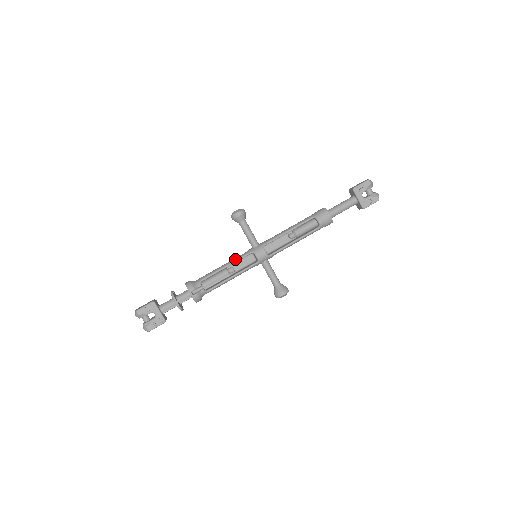
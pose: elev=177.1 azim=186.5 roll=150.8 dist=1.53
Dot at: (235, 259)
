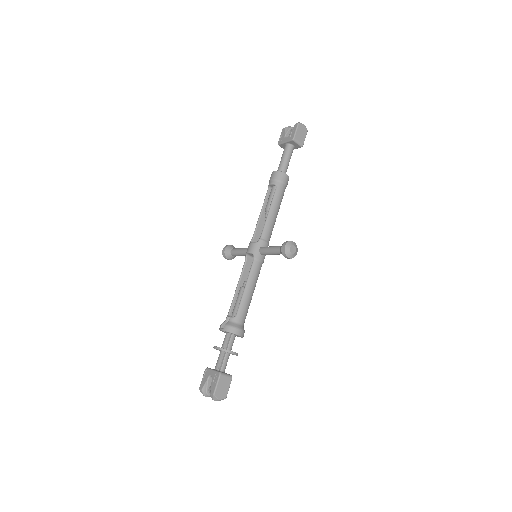
Dot at: (241, 274)
